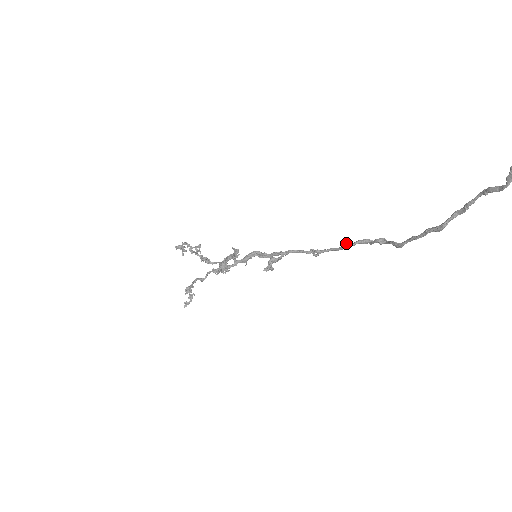
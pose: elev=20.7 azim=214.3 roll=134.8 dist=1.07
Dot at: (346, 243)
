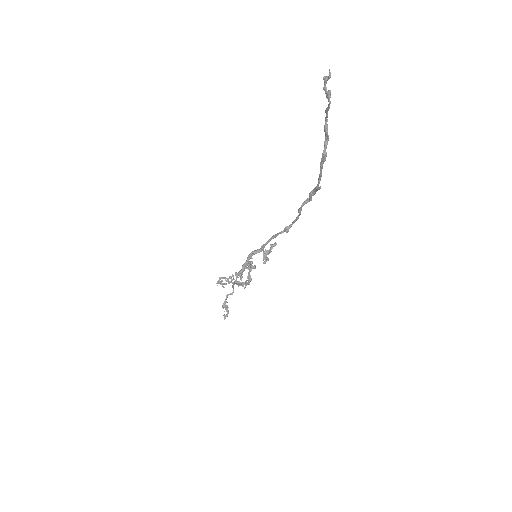
Dot at: (298, 210)
